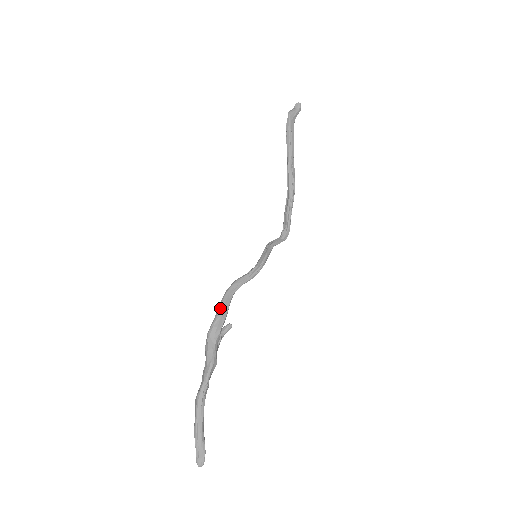
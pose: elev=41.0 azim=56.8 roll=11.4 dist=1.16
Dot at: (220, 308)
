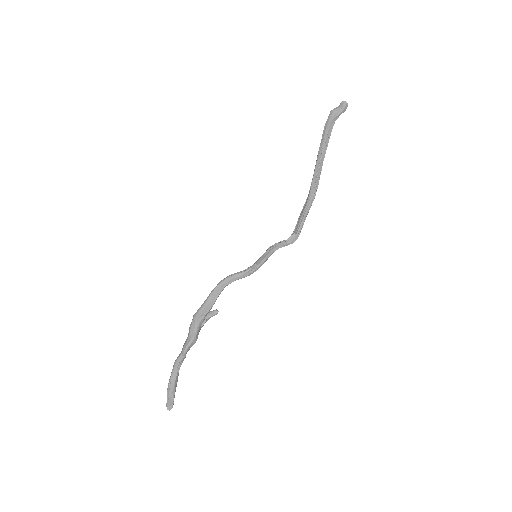
Dot at: (208, 298)
